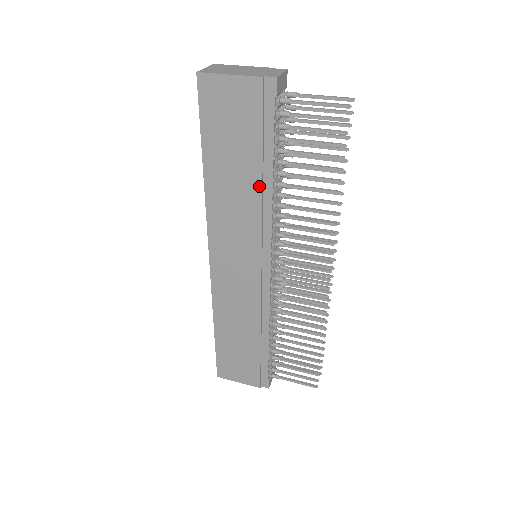
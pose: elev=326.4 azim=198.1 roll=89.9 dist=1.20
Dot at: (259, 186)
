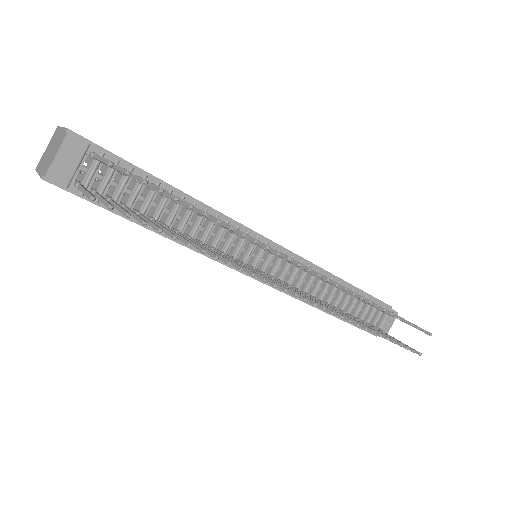
Dot at: (164, 236)
